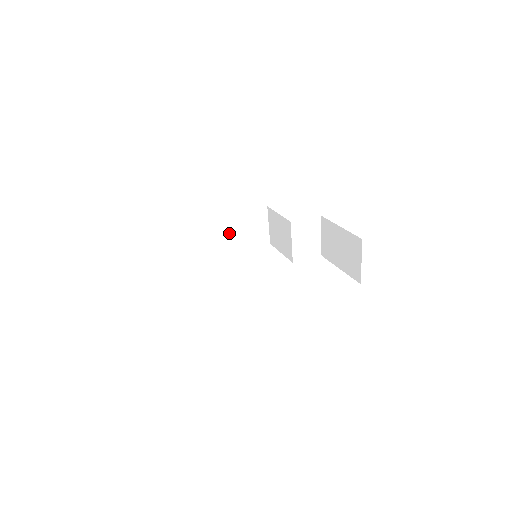
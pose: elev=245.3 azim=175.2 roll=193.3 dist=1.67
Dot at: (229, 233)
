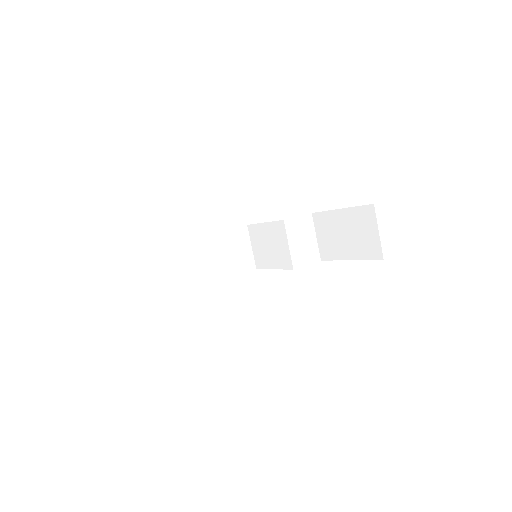
Dot at: (210, 258)
